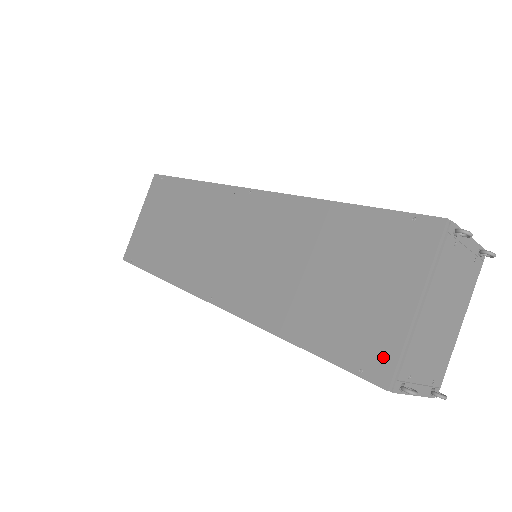
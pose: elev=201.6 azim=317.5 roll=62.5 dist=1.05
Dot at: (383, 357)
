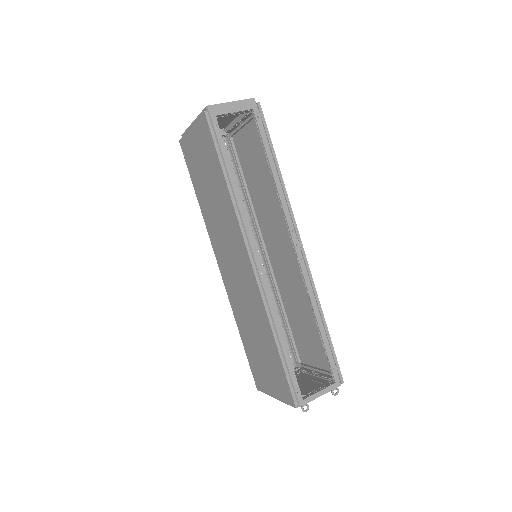
Dot at: (260, 386)
